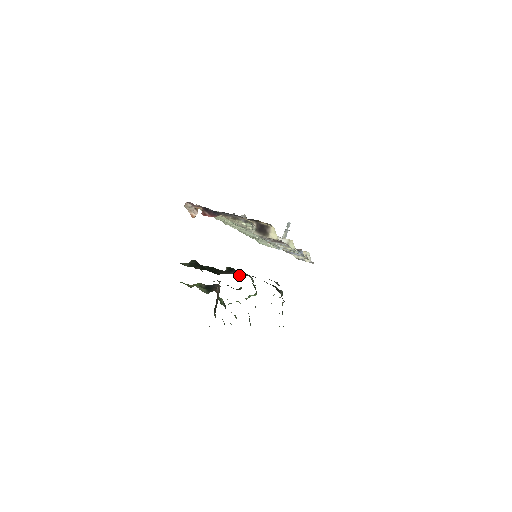
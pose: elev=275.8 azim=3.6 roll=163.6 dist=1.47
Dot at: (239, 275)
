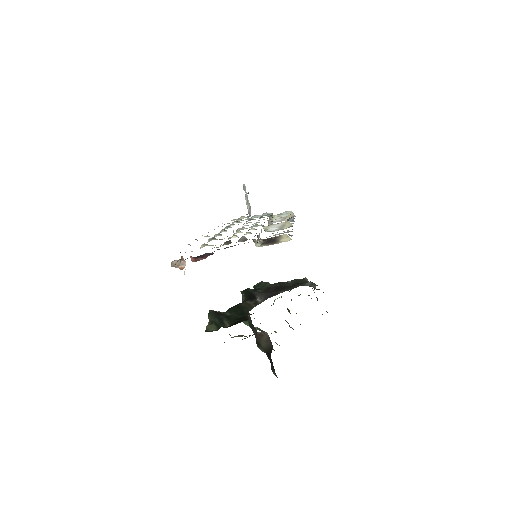
Dot at: occluded
